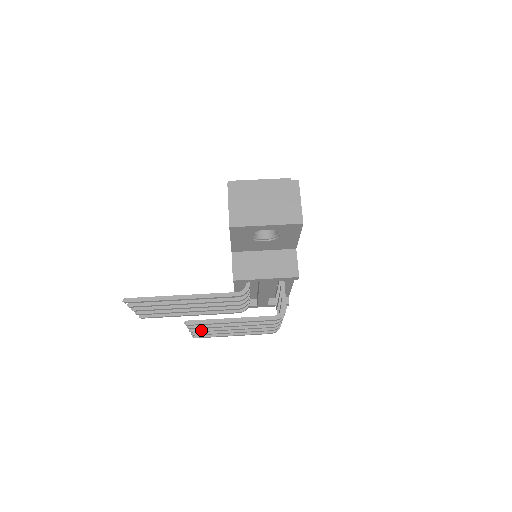
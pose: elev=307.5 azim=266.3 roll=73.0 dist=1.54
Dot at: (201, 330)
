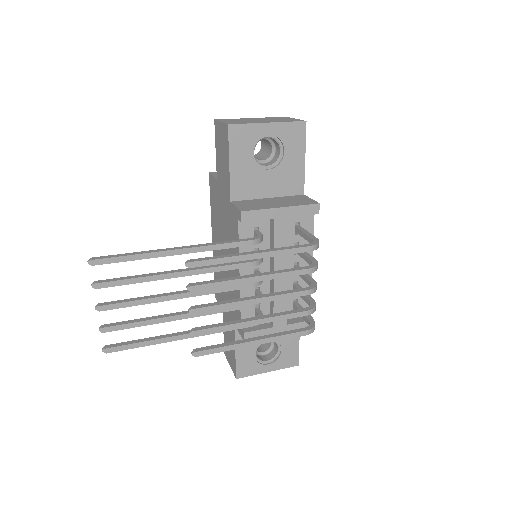
Dot at: (207, 306)
